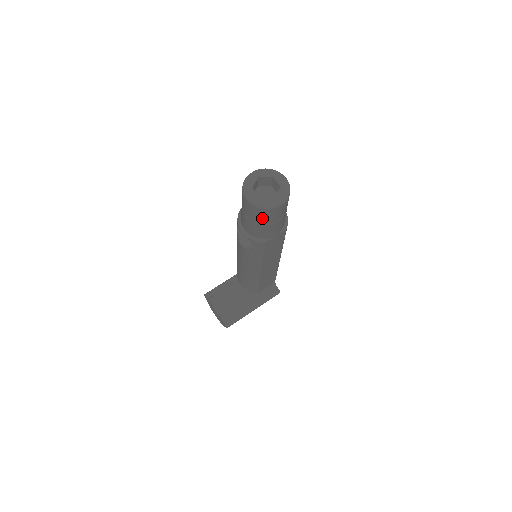
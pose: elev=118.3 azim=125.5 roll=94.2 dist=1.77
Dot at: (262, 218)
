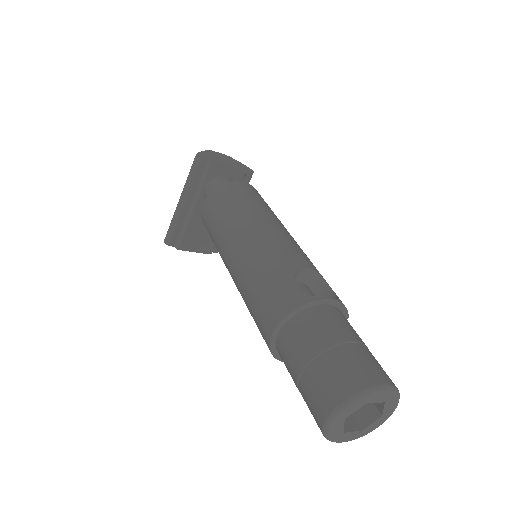
Dot at: occluded
